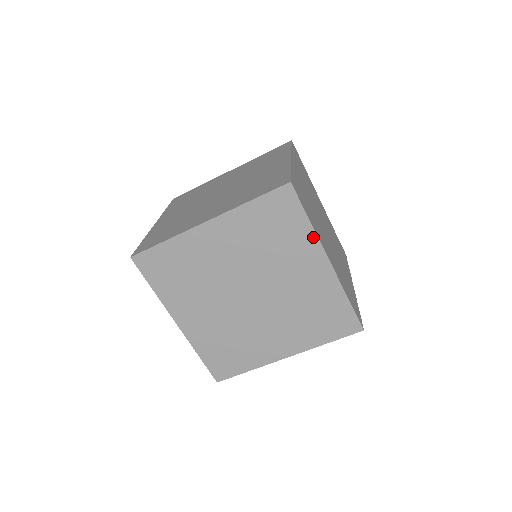
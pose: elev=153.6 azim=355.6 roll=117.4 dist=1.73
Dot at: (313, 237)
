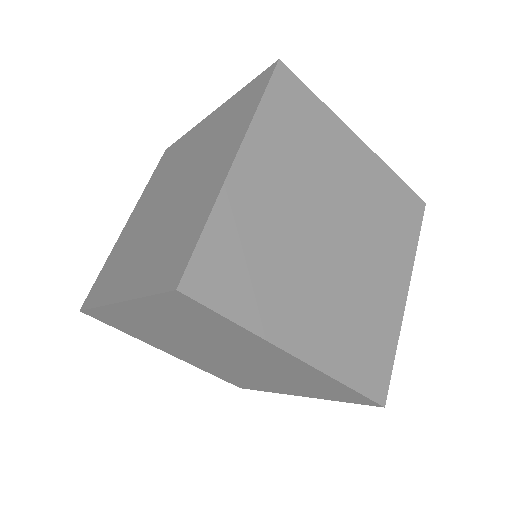
Dot at: (411, 258)
